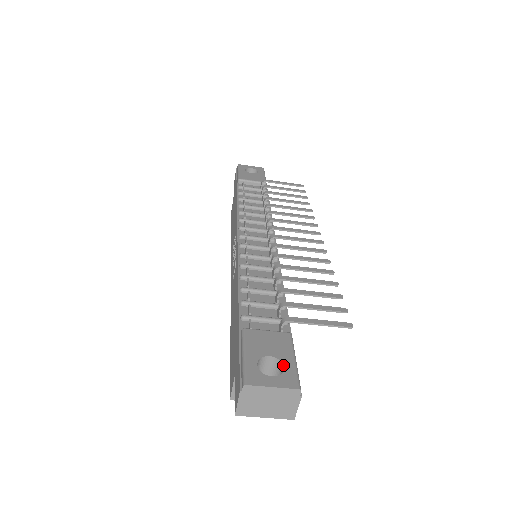
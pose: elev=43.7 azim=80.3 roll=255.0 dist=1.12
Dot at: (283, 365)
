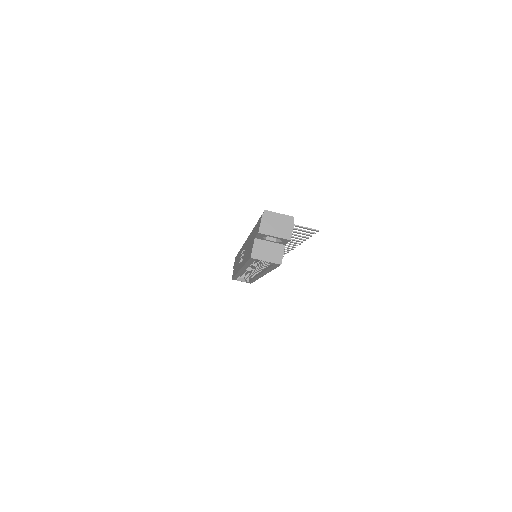
Dot at: occluded
